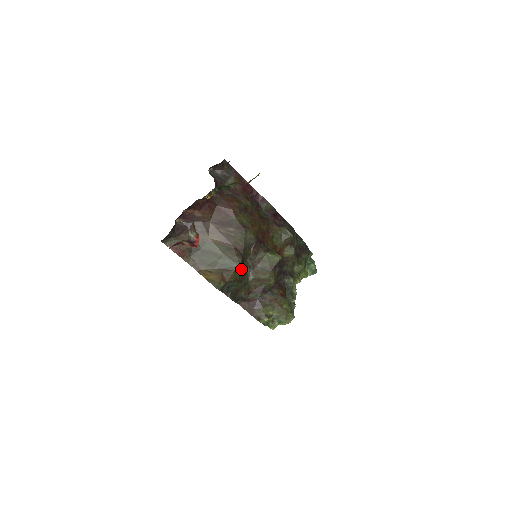
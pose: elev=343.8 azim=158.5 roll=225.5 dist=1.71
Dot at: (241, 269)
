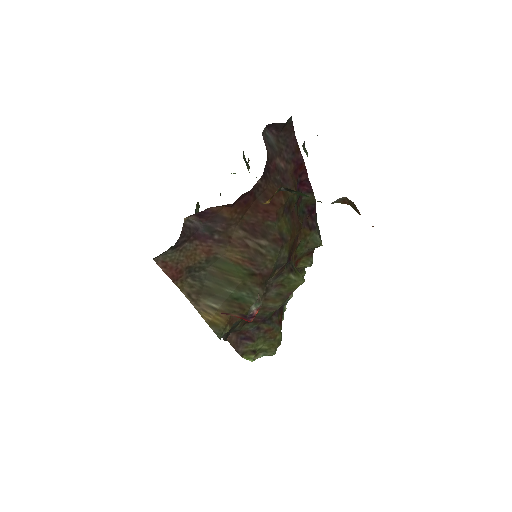
Dot at: occluded
